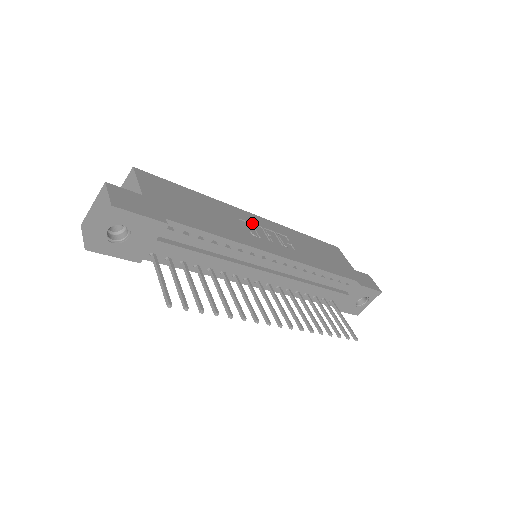
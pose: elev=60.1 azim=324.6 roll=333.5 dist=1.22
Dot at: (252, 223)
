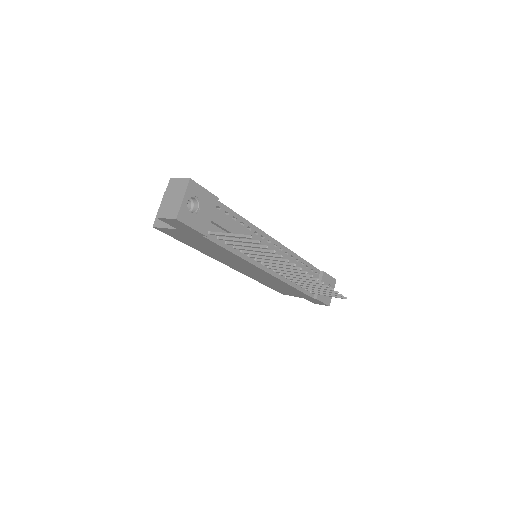
Dot at: occluded
